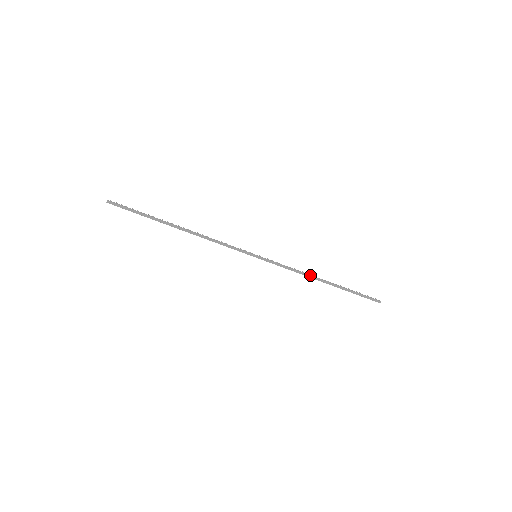
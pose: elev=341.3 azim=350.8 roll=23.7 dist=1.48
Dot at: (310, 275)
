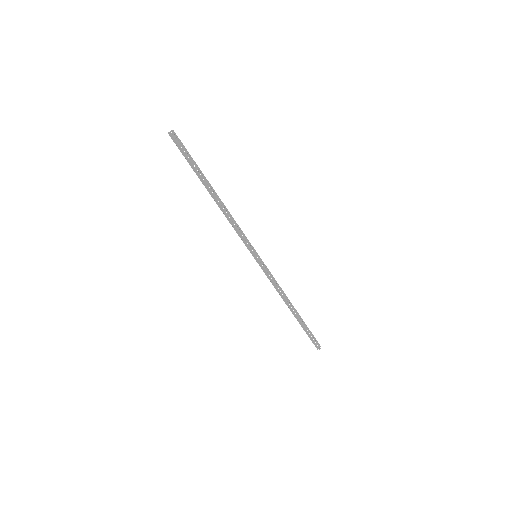
Dot at: (284, 298)
